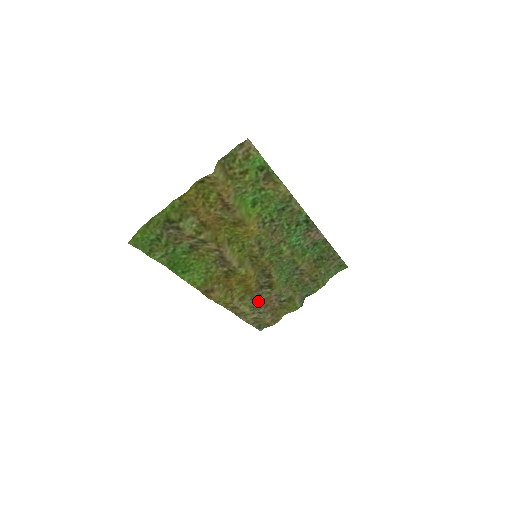
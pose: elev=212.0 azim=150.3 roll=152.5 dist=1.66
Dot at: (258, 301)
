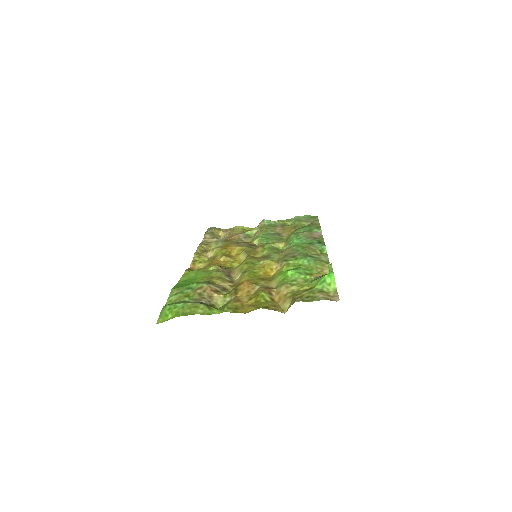
Dot at: (227, 240)
